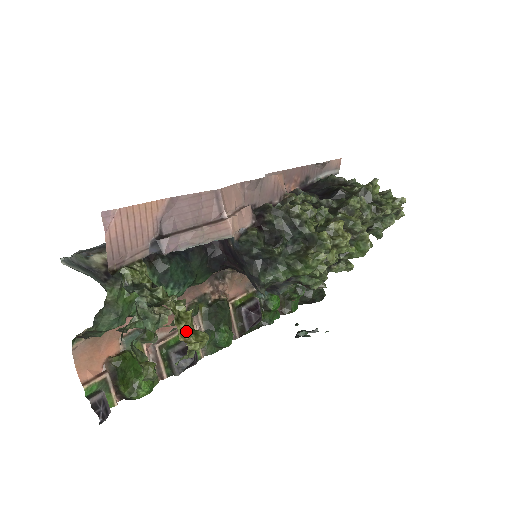
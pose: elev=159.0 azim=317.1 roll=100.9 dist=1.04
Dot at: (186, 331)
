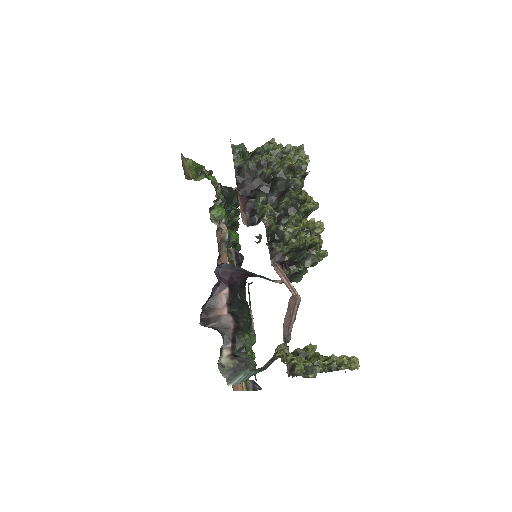
Dot at: (351, 366)
